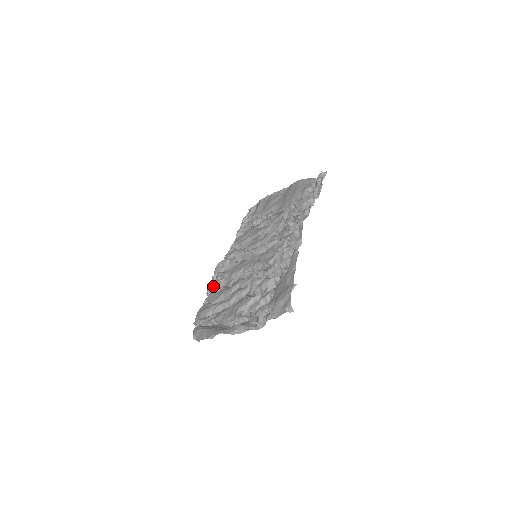
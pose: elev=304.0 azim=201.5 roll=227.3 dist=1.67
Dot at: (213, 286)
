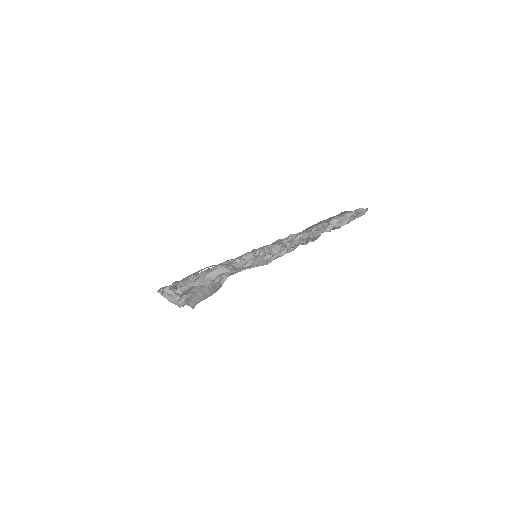
Dot at: occluded
